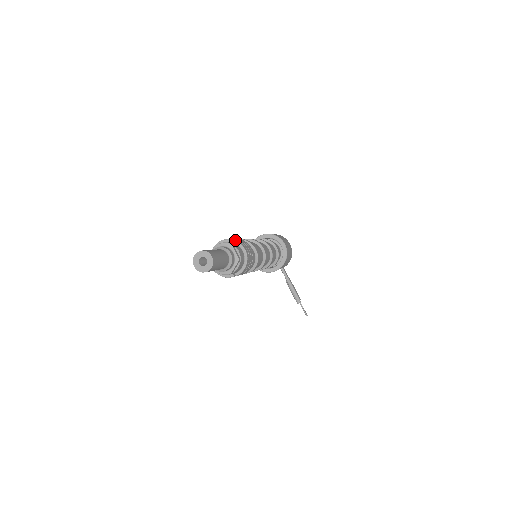
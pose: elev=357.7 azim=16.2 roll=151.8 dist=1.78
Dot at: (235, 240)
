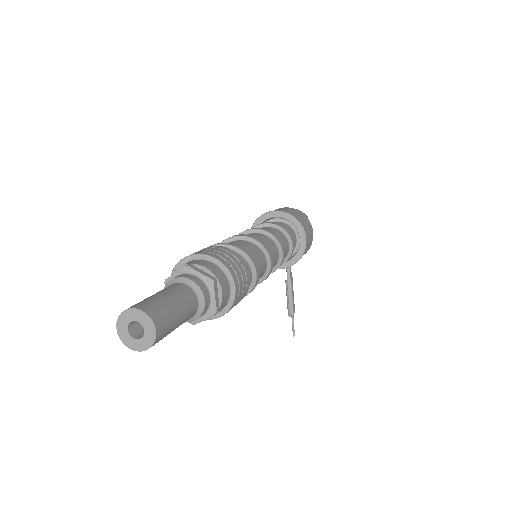
Dot at: (224, 265)
